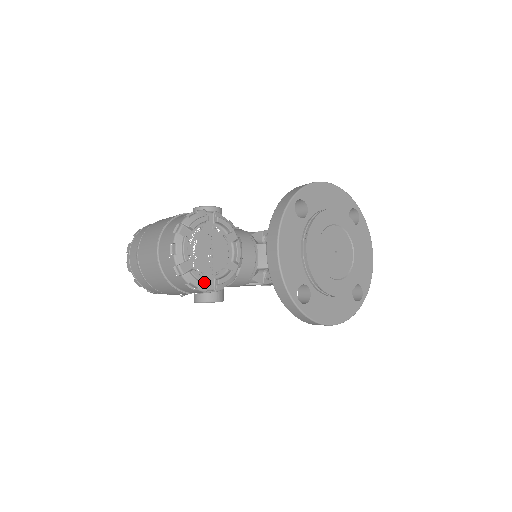
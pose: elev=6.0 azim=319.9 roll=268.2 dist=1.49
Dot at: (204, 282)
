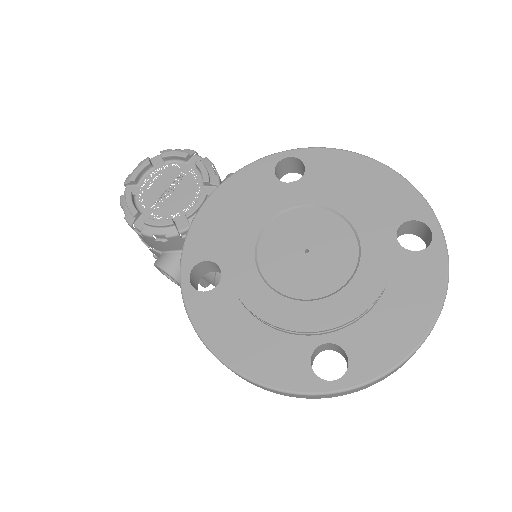
Dot at: (130, 210)
